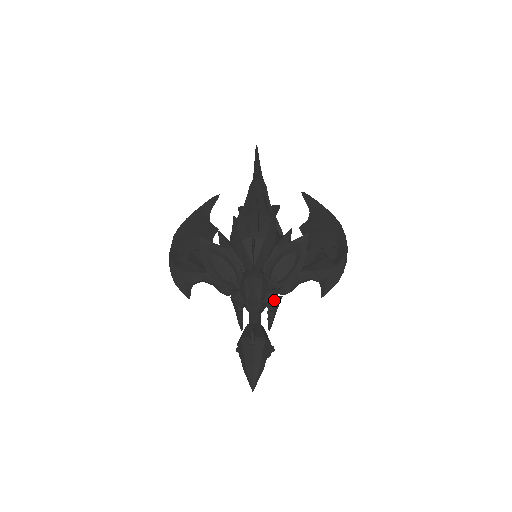
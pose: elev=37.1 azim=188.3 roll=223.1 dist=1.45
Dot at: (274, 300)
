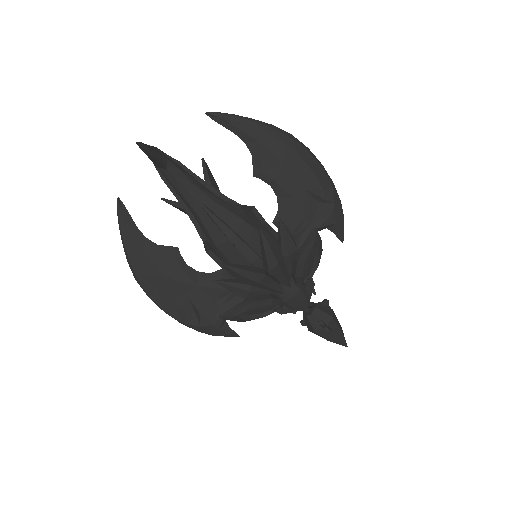
Dot at: occluded
